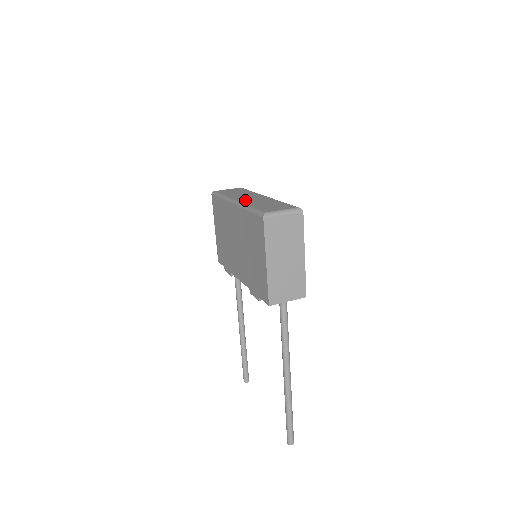
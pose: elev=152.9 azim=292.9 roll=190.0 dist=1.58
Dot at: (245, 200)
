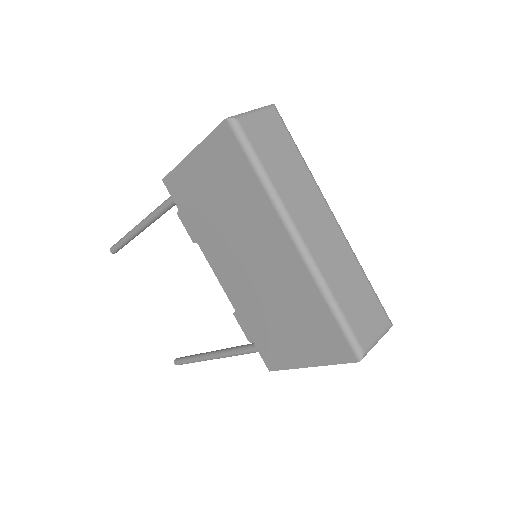
Dot at: (316, 246)
